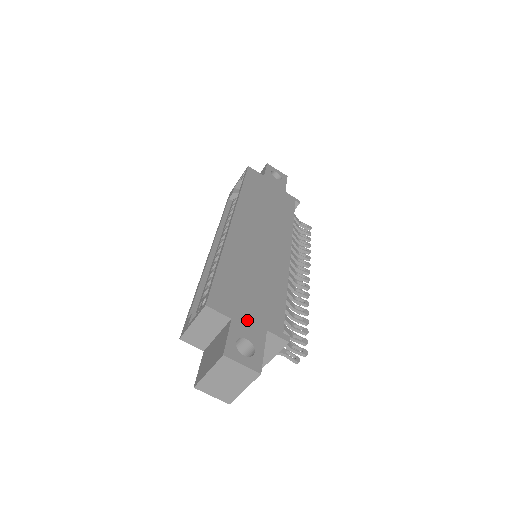
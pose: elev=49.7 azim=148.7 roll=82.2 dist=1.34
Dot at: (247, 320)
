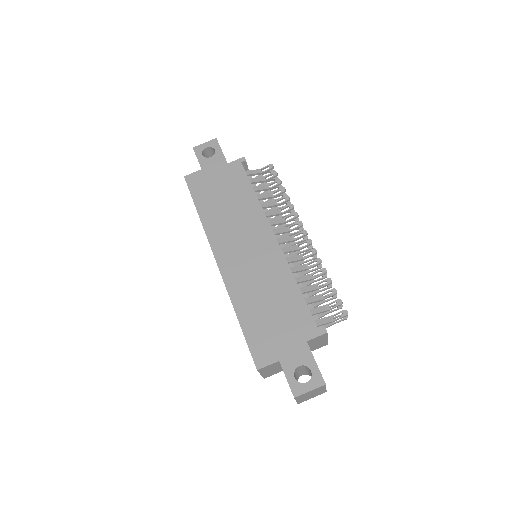
Dot at: (289, 349)
